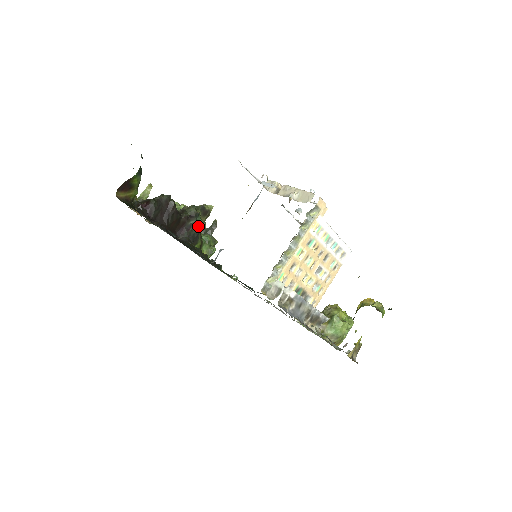
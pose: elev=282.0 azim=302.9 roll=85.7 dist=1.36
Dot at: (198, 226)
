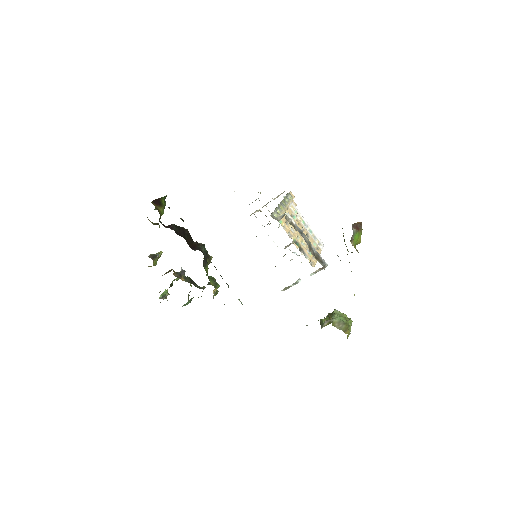
Dot at: (206, 252)
